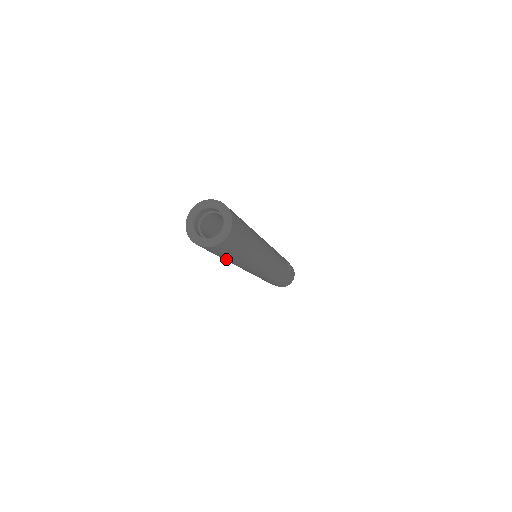
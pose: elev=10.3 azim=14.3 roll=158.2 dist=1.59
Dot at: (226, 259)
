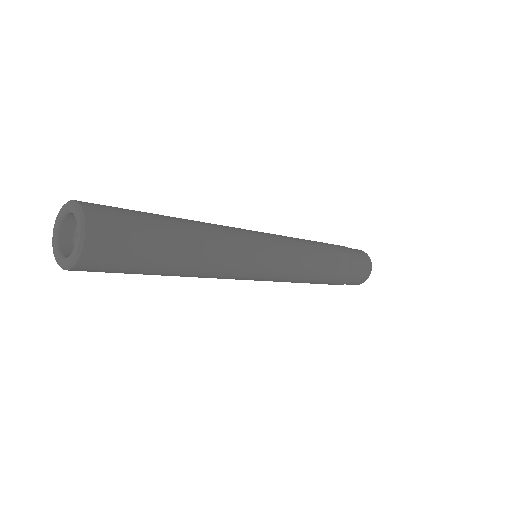
Dot at: occluded
